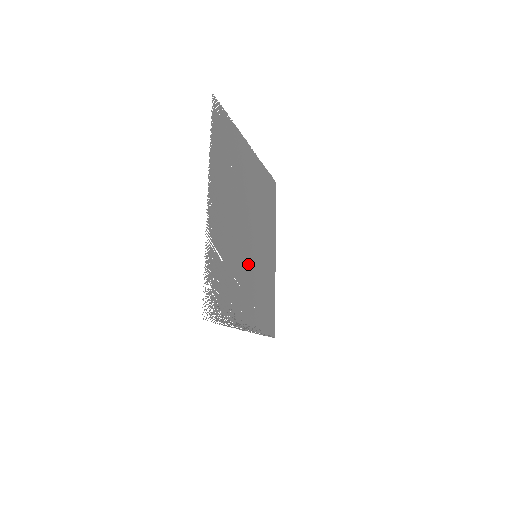
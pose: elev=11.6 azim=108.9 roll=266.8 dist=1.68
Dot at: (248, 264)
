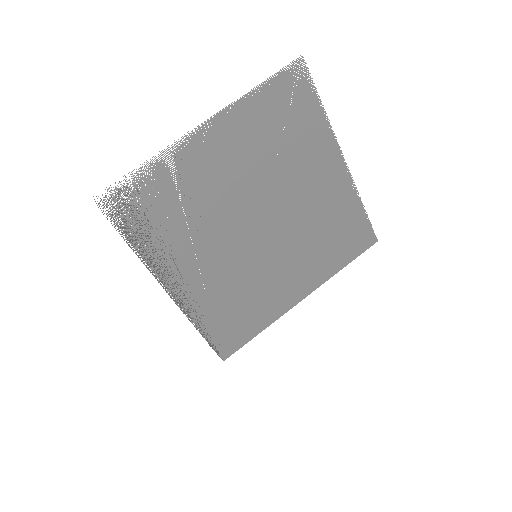
Dot at: (231, 247)
